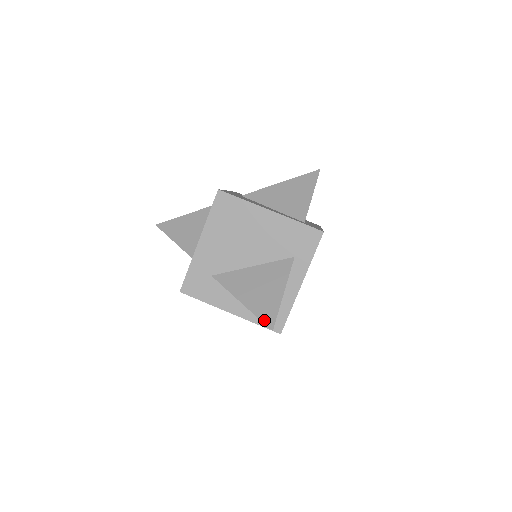
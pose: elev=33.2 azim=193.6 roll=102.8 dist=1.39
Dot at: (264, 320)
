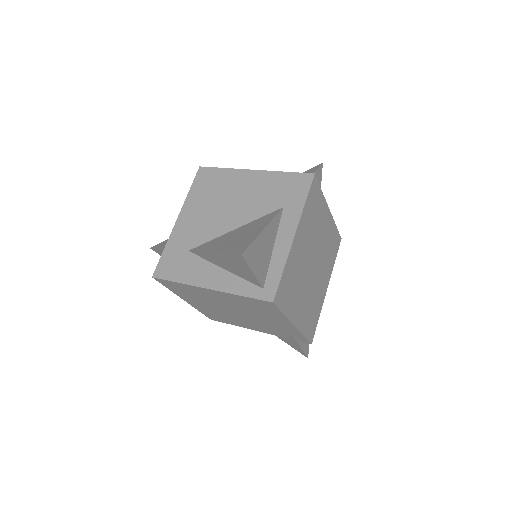
Dot at: (234, 252)
